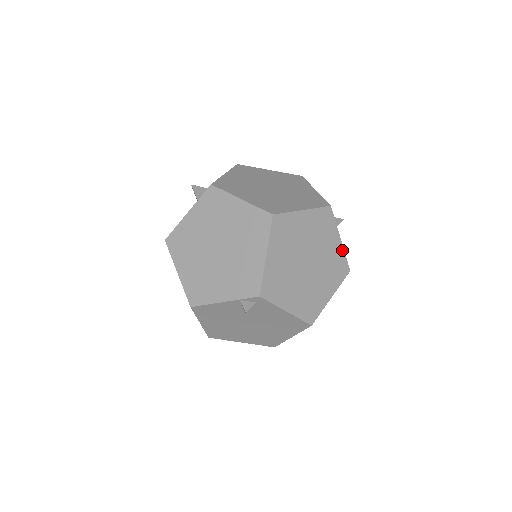
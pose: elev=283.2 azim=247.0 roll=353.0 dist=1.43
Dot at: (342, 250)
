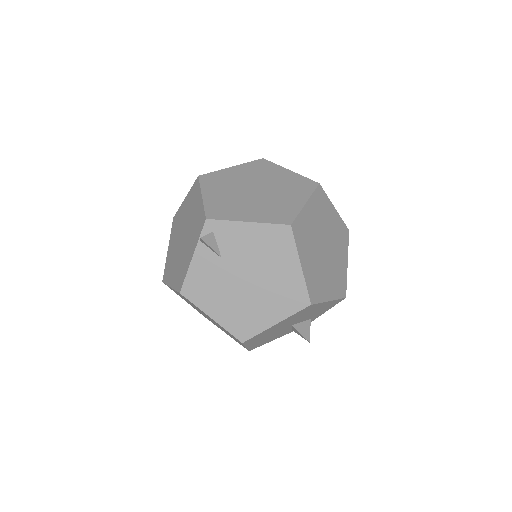
Dot at: (297, 175)
